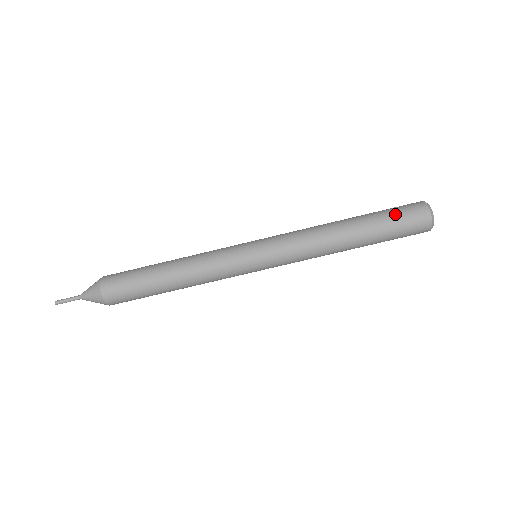
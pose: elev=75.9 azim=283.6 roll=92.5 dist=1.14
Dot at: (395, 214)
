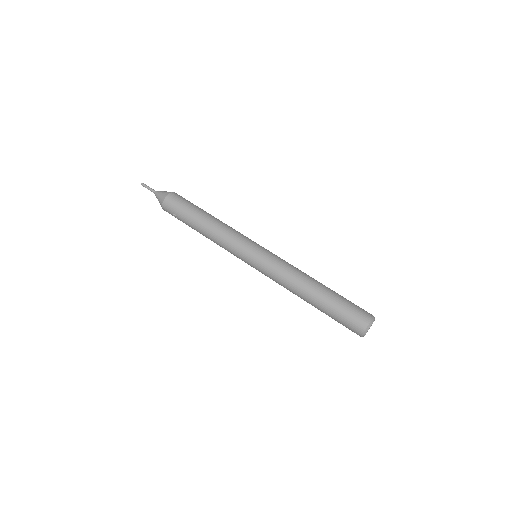
Dot at: (351, 303)
